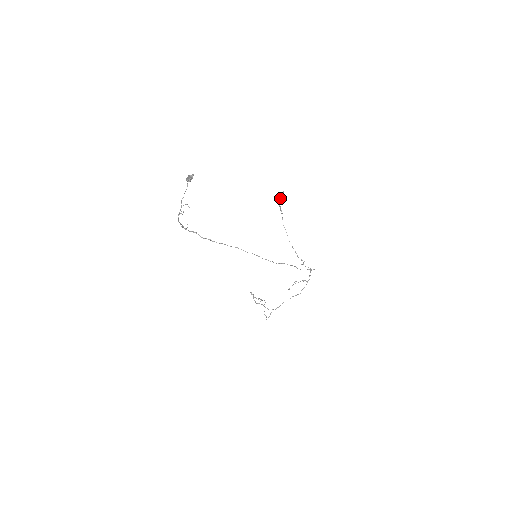
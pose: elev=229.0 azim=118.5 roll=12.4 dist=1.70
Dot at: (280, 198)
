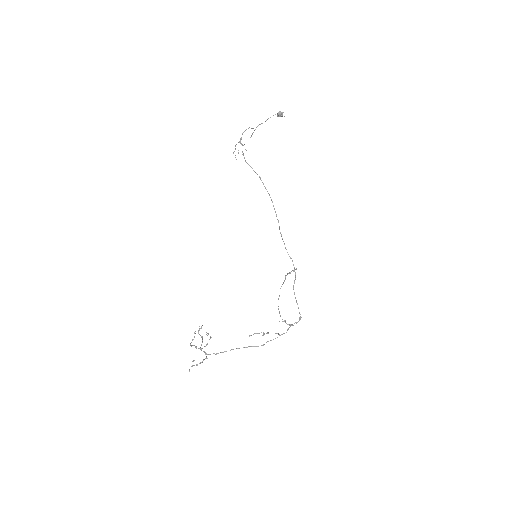
Dot at: occluded
